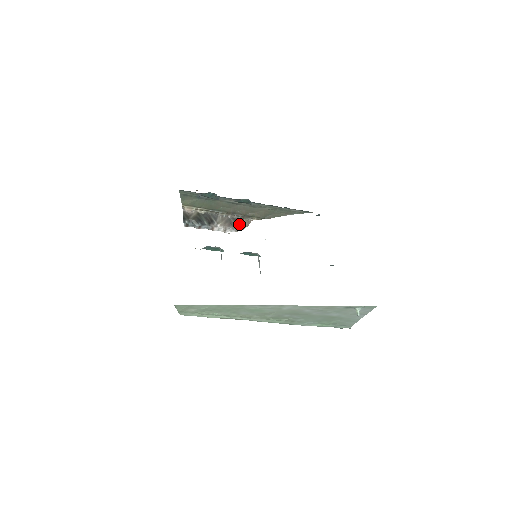
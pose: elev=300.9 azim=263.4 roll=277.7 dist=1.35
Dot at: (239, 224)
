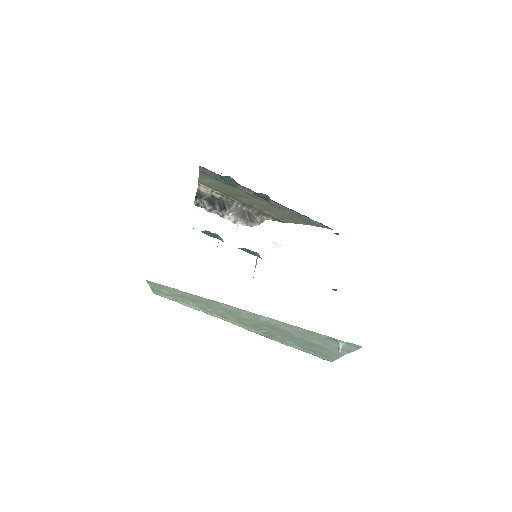
Dot at: (252, 219)
